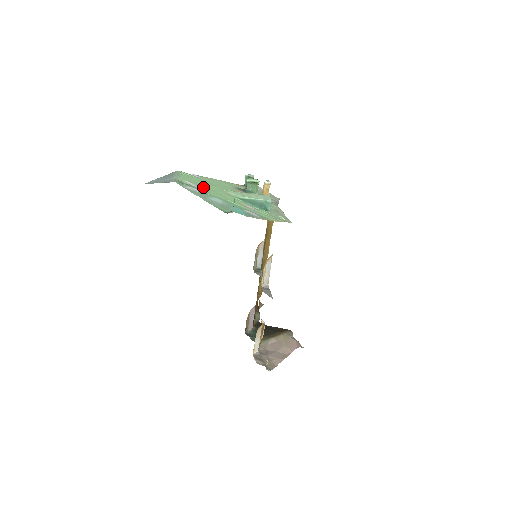
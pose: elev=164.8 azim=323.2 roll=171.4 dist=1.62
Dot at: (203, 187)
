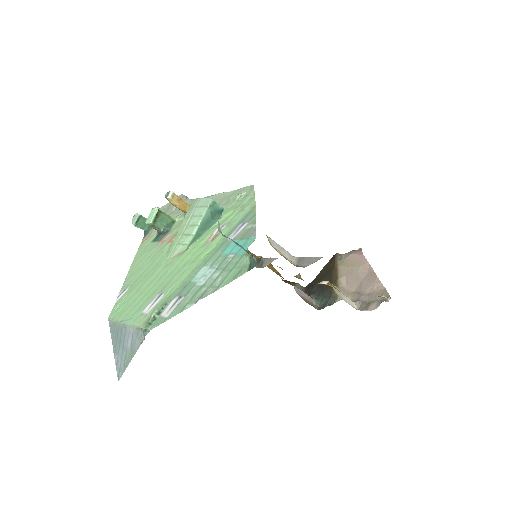
Dot at: (161, 288)
